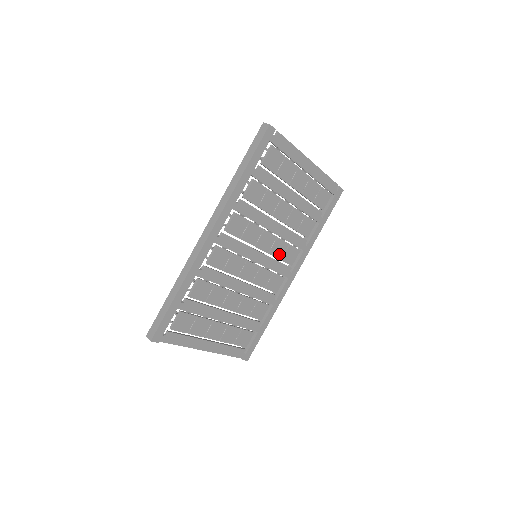
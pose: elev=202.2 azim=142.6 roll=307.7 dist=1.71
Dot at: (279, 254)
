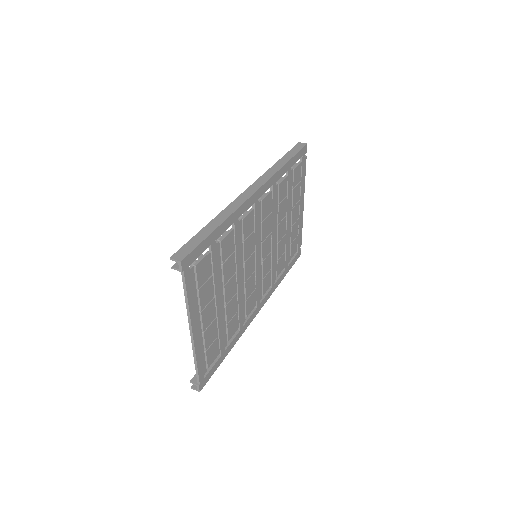
Dot at: (264, 272)
